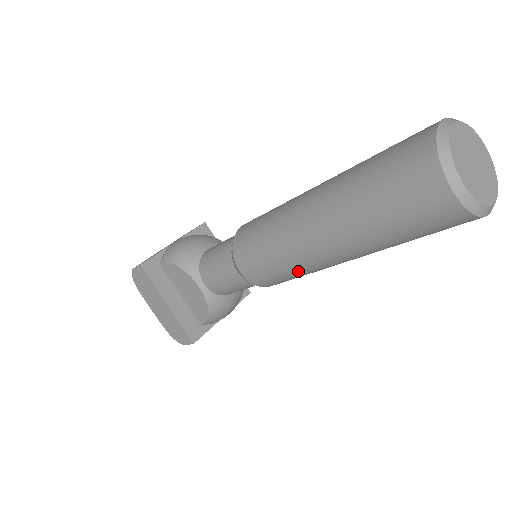
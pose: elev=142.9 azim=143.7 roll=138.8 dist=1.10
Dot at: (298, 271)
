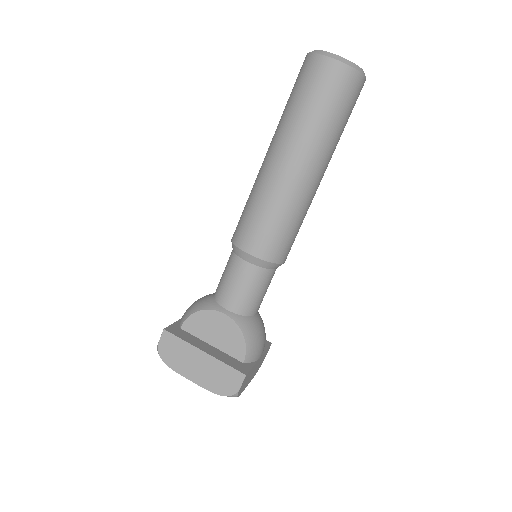
Dot at: (290, 212)
